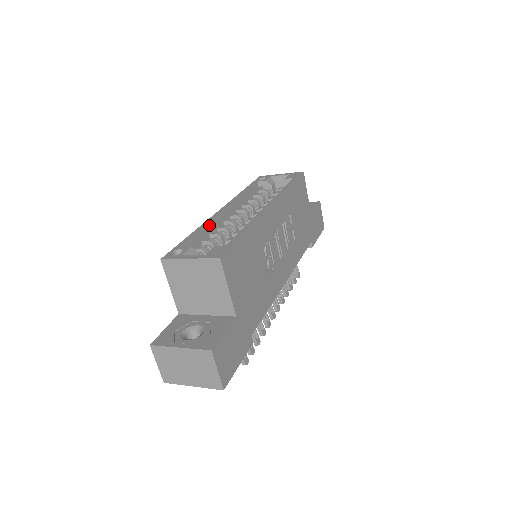
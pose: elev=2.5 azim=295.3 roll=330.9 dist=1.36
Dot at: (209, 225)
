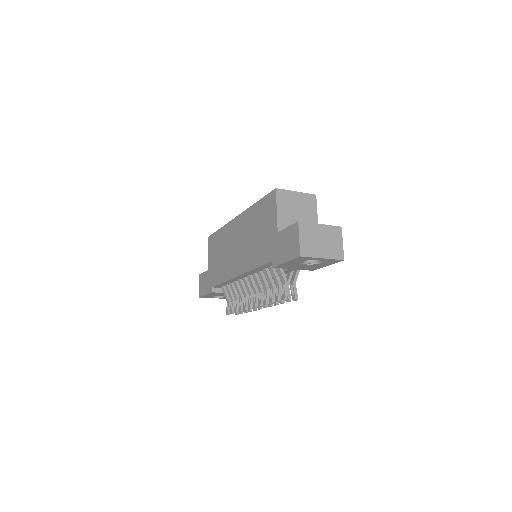
Dot at: occluded
